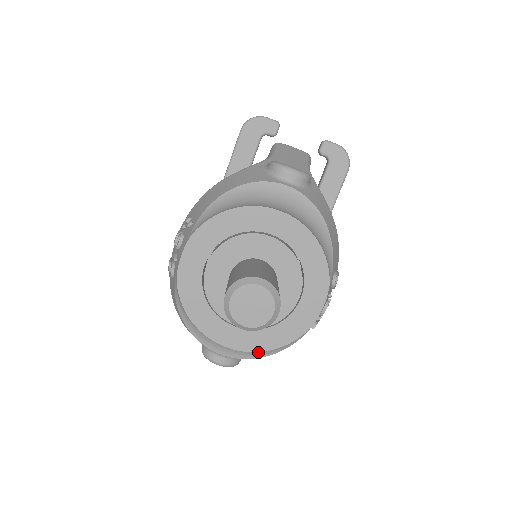
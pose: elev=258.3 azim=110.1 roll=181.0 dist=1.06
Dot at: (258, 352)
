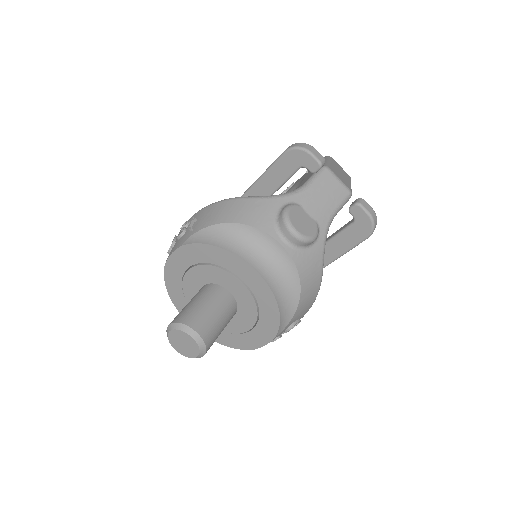
Dot at: occluded
